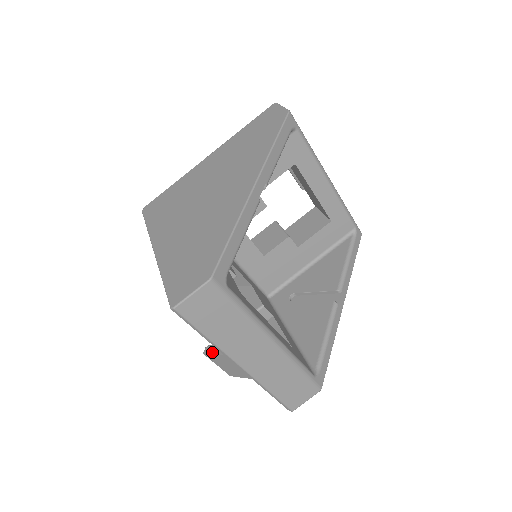
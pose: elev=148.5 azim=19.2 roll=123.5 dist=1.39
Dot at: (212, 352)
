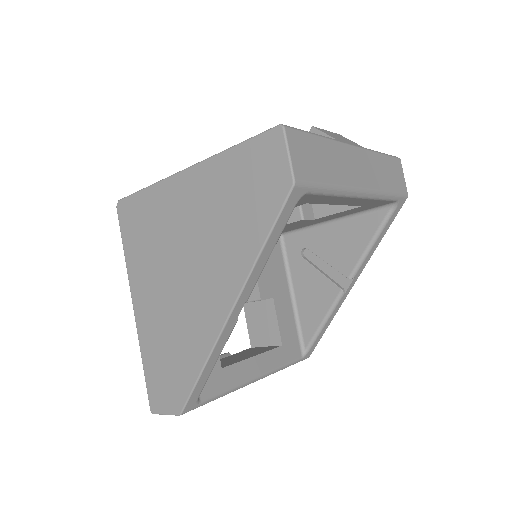
Dot at: occluded
